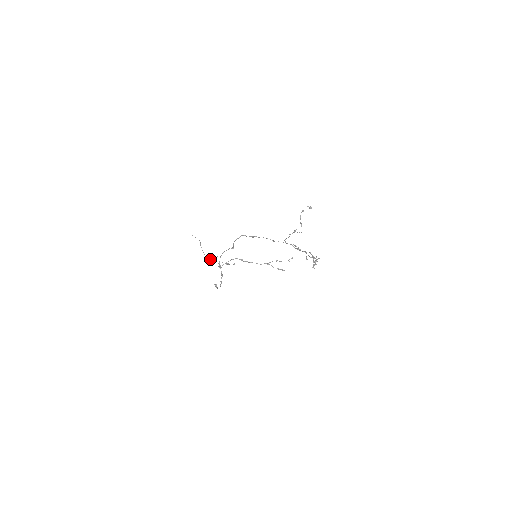
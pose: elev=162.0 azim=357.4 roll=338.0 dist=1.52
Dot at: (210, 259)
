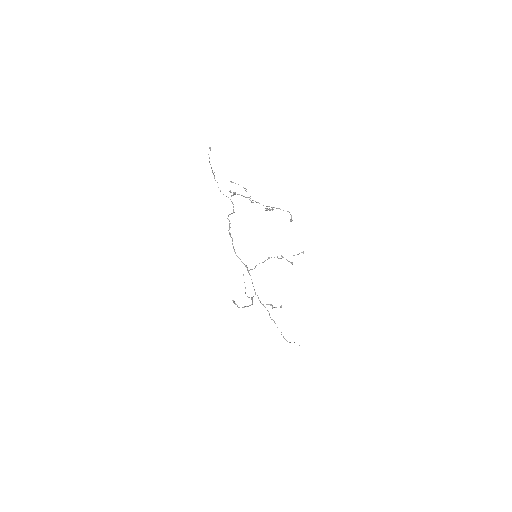
Dot at: occluded
